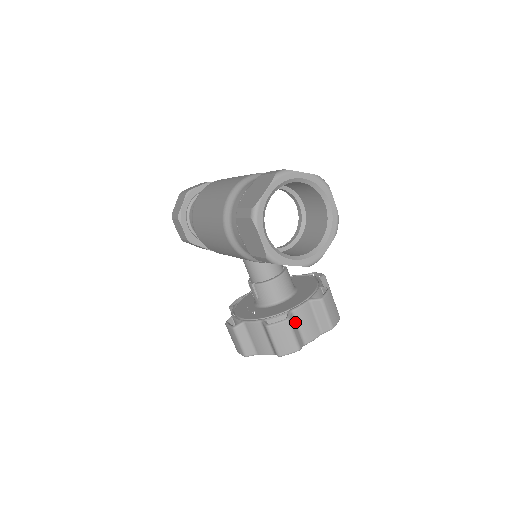
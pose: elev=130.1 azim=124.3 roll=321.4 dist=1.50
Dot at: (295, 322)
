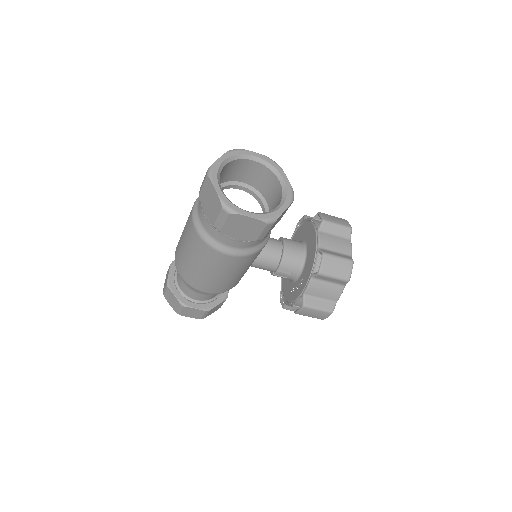
Dot at: (329, 251)
